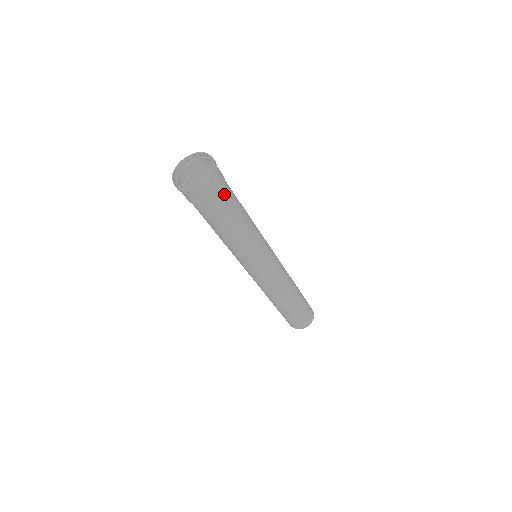
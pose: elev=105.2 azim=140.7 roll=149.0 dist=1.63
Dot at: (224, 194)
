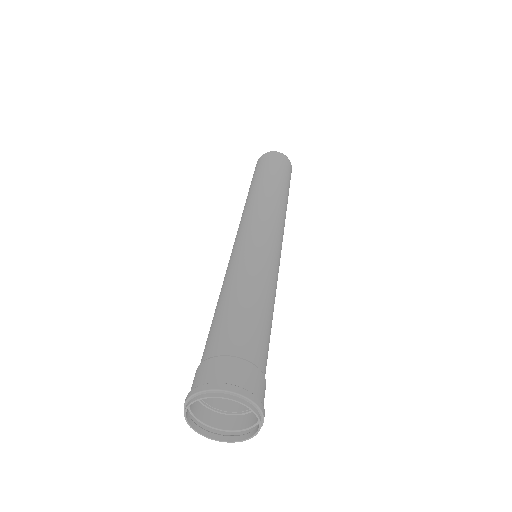
Dot at: occluded
